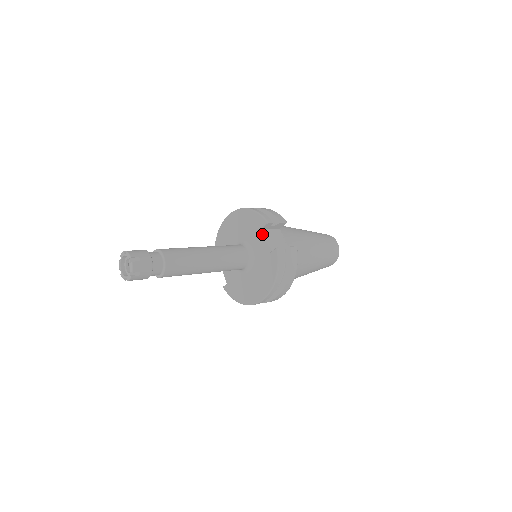
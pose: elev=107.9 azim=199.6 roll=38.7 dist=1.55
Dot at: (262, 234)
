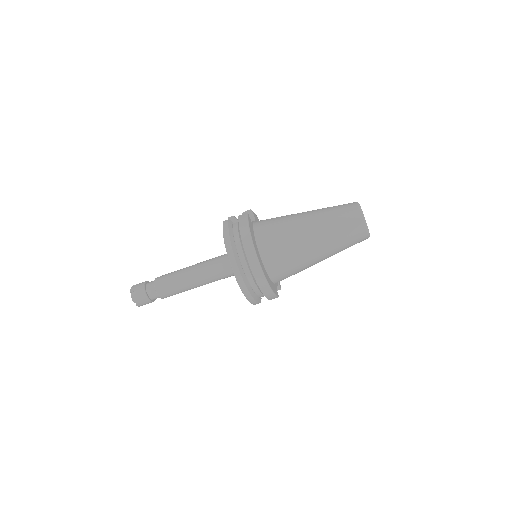
Dot at: occluded
